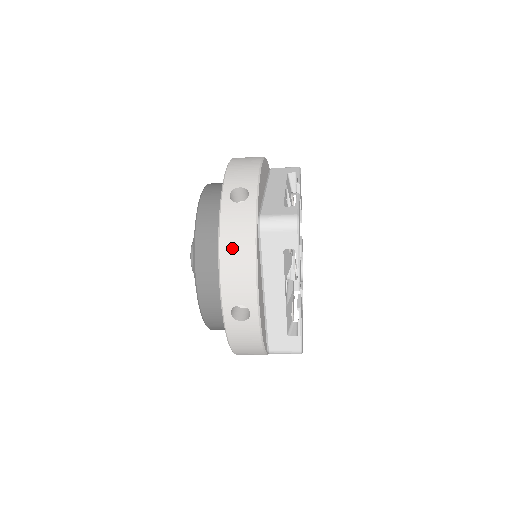
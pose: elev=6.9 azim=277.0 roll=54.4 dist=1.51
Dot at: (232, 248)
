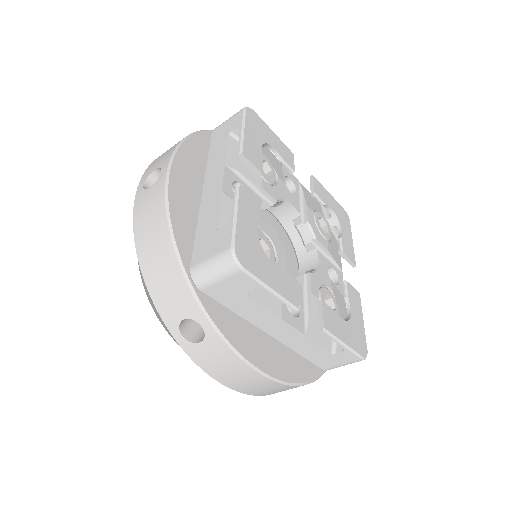
Dot at: occluded
